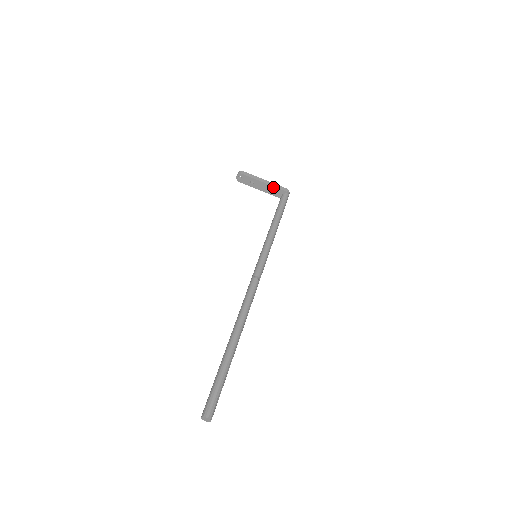
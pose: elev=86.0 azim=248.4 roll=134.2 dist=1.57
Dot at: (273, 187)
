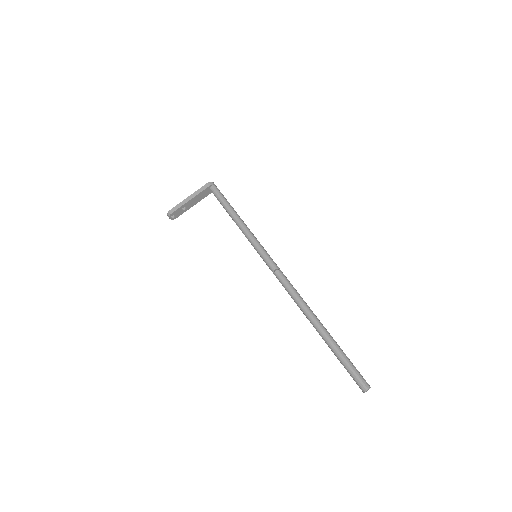
Dot at: (199, 194)
